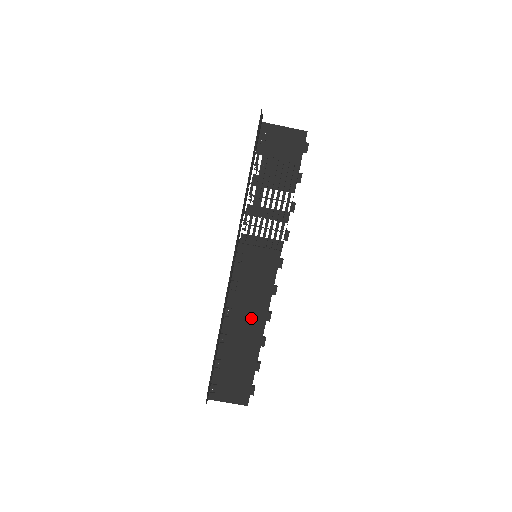
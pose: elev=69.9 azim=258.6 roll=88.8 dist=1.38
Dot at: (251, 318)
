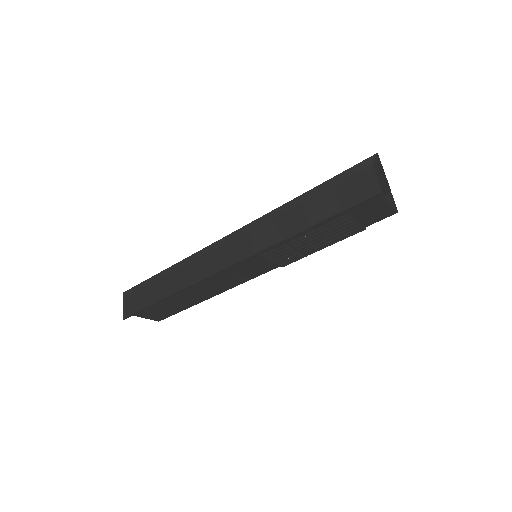
Dot at: (212, 288)
